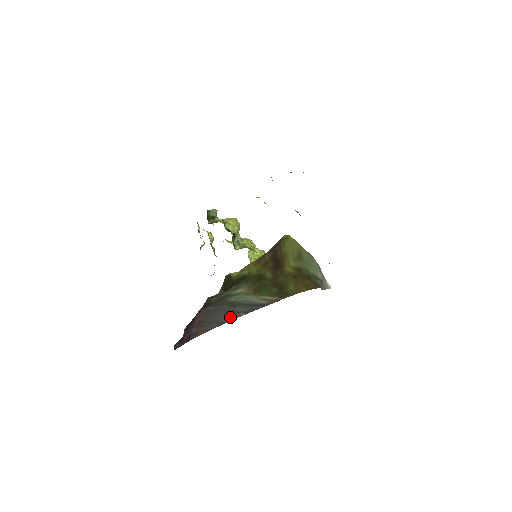
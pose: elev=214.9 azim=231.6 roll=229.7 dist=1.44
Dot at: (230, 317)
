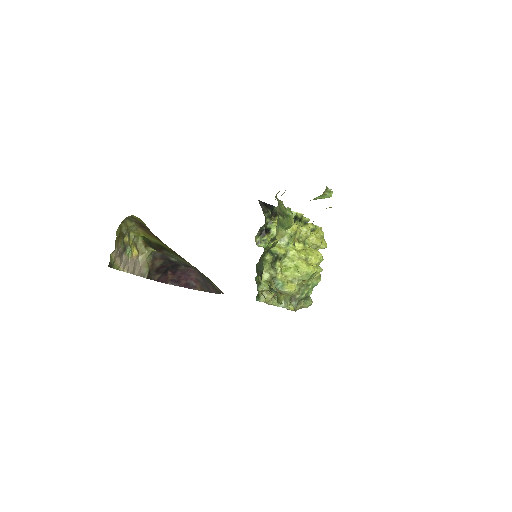
Dot at: (215, 290)
